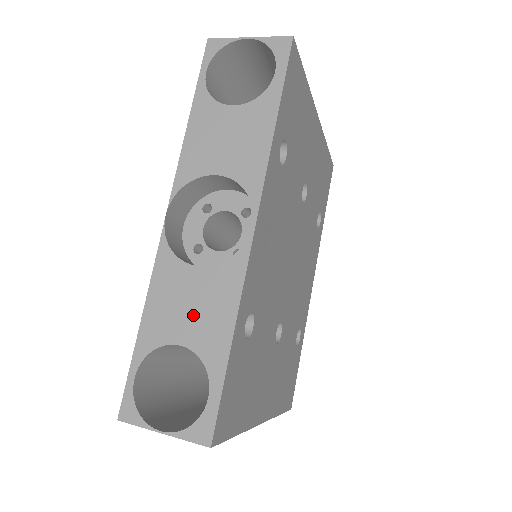
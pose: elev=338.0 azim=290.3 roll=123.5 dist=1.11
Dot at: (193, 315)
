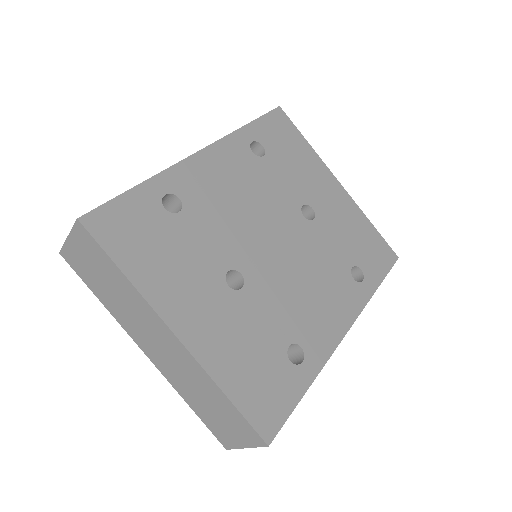
Dot at: occluded
